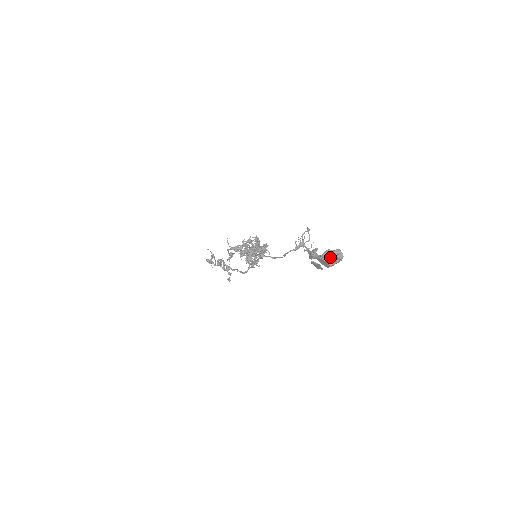
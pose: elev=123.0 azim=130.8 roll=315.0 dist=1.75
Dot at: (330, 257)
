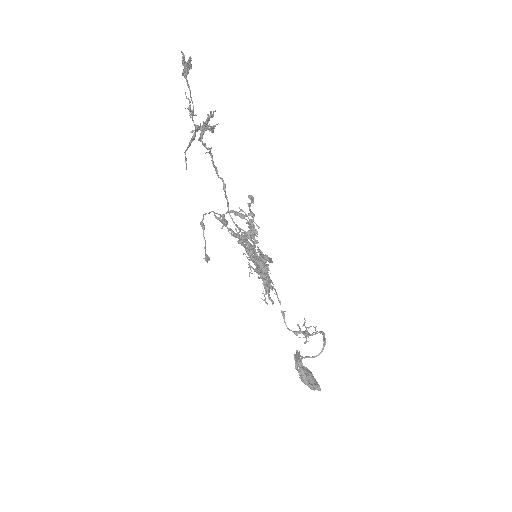
Dot at: occluded
